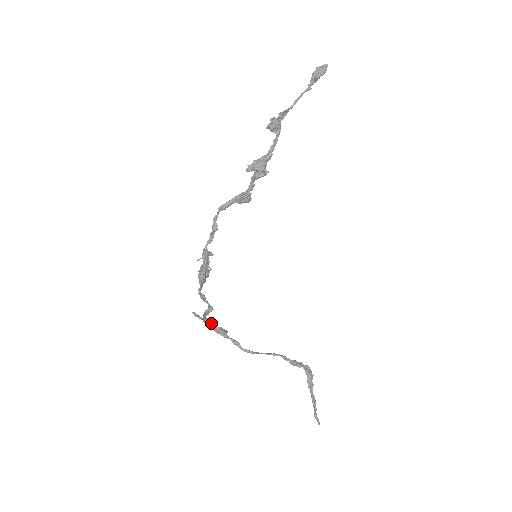
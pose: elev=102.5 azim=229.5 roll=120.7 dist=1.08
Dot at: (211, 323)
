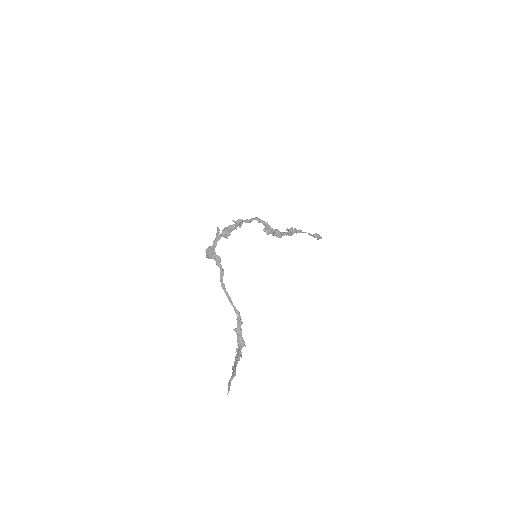
Dot at: (213, 252)
